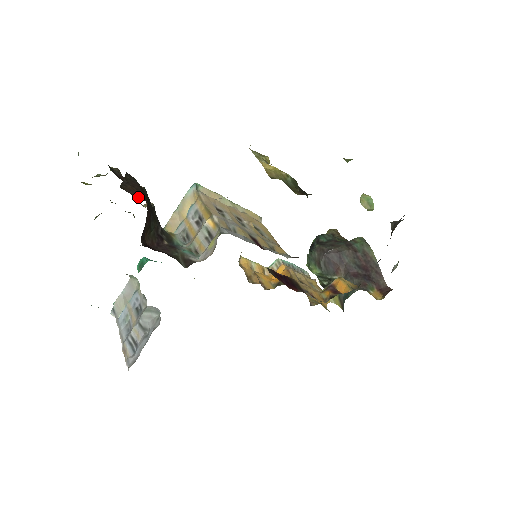
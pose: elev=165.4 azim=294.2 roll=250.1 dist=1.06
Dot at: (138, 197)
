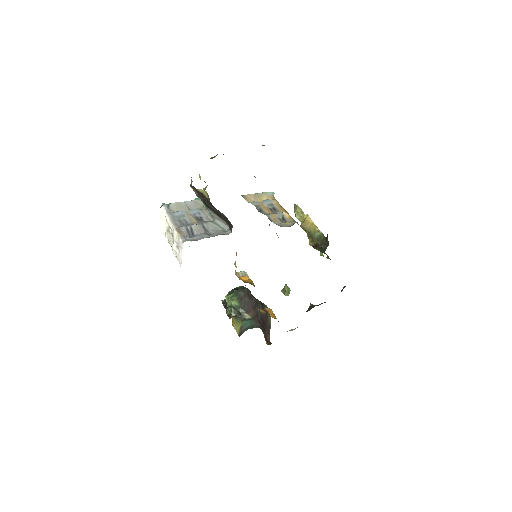
Dot at: occluded
